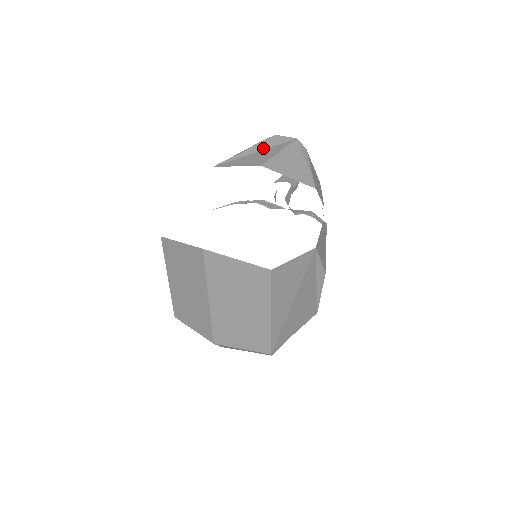
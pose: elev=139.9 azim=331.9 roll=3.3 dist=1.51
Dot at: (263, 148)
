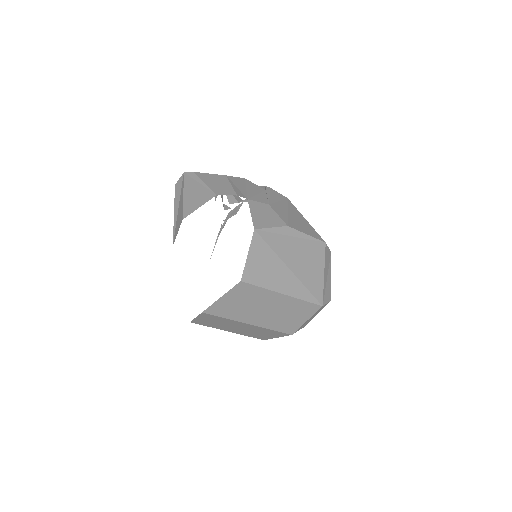
Dot at: (178, 202)
